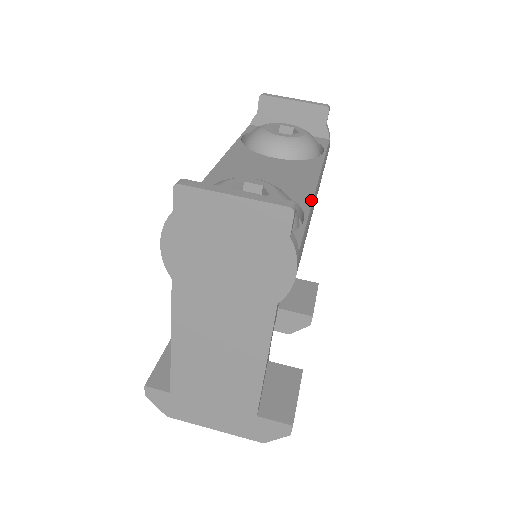
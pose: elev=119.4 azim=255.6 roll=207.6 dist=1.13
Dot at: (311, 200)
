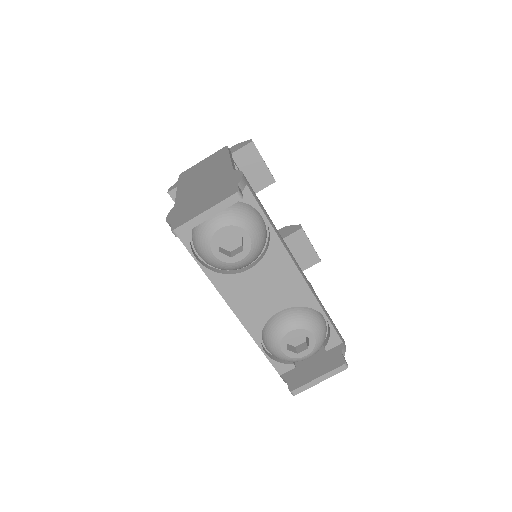
Dot at: (314, 298)
